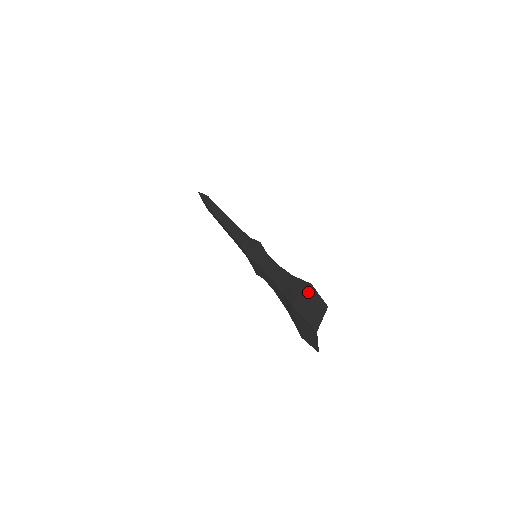
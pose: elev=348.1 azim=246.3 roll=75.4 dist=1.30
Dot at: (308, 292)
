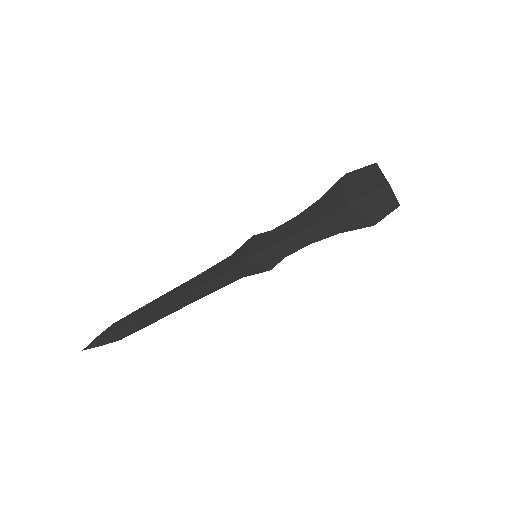
Dot at: (350, 180)
